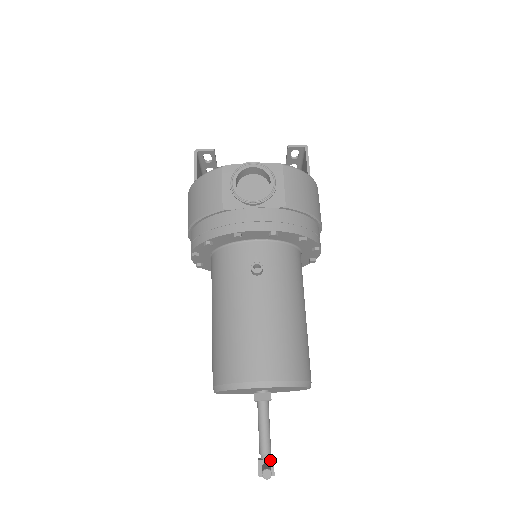
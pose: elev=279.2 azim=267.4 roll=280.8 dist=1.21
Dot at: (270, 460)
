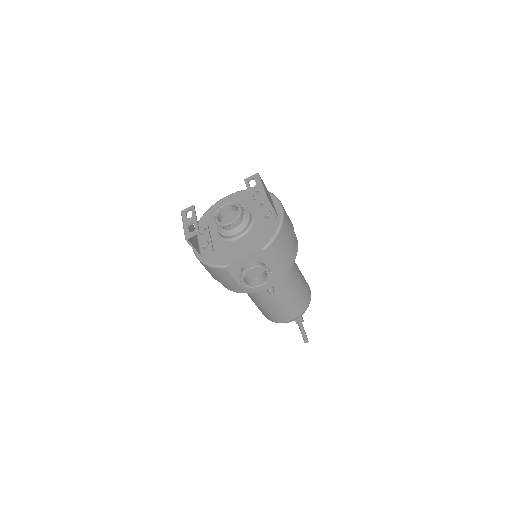
Dot at: (300, 319)
